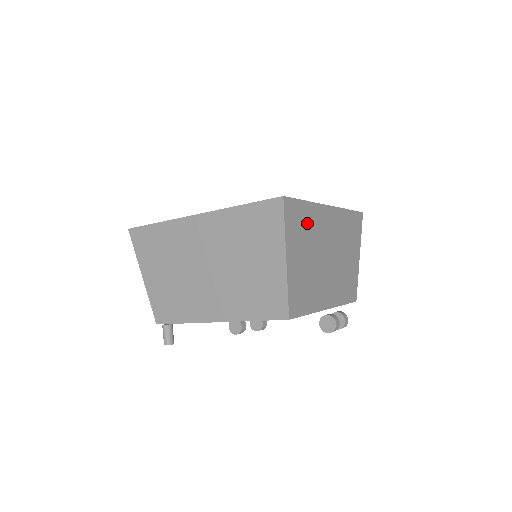
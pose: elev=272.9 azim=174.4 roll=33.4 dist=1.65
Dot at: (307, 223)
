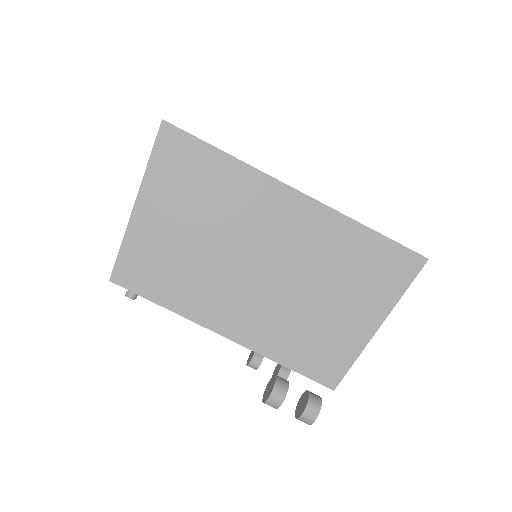
Dot at: (213, 182)
